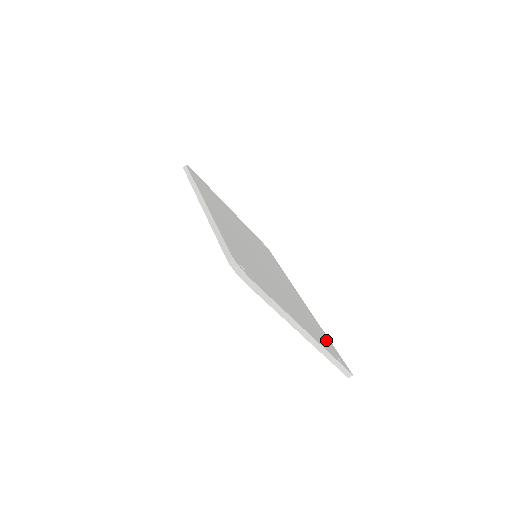
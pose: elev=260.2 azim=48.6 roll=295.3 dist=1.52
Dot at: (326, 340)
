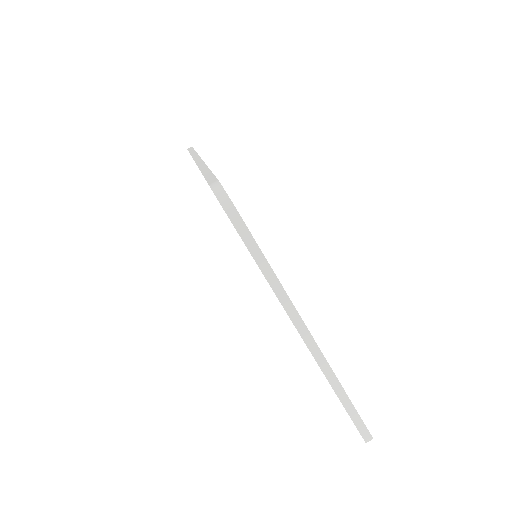
Dot at: occluded
